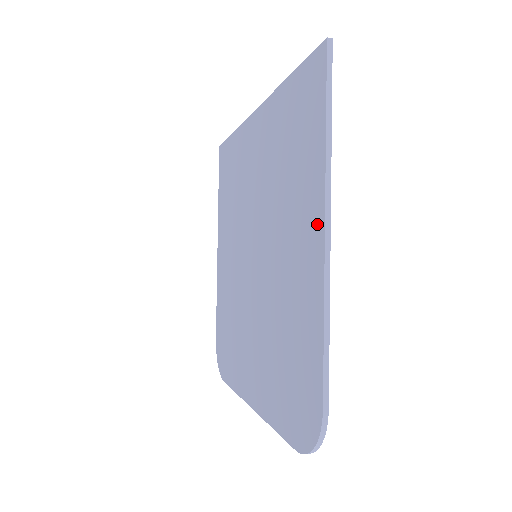
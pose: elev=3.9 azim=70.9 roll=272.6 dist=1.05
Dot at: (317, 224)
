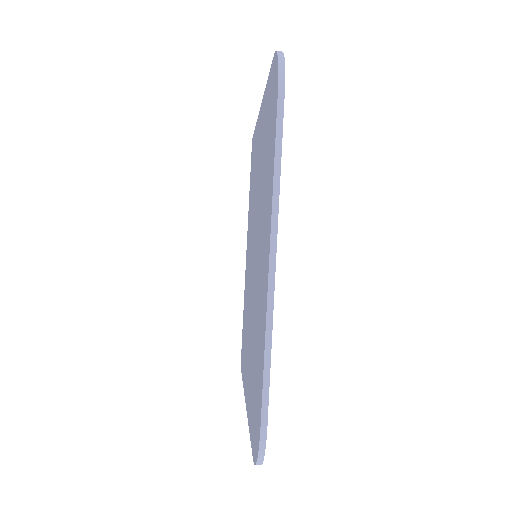
Dot at: (259, 120)
